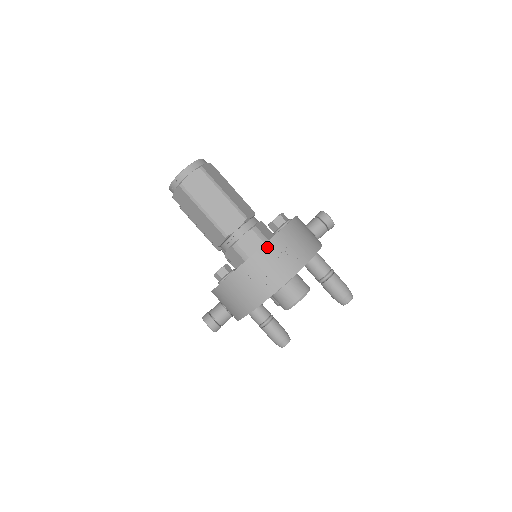
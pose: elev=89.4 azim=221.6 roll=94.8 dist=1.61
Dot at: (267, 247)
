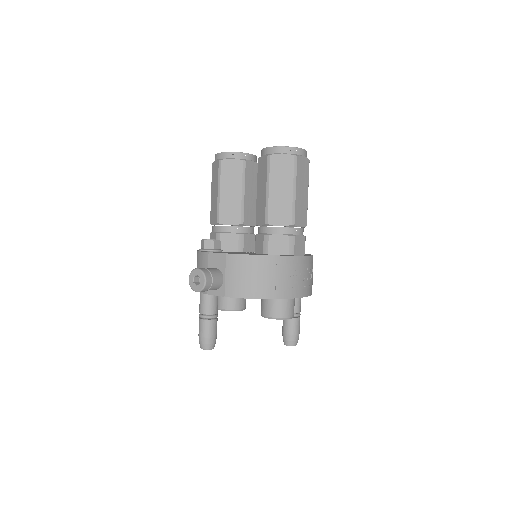
Dot at: (309, 259)
